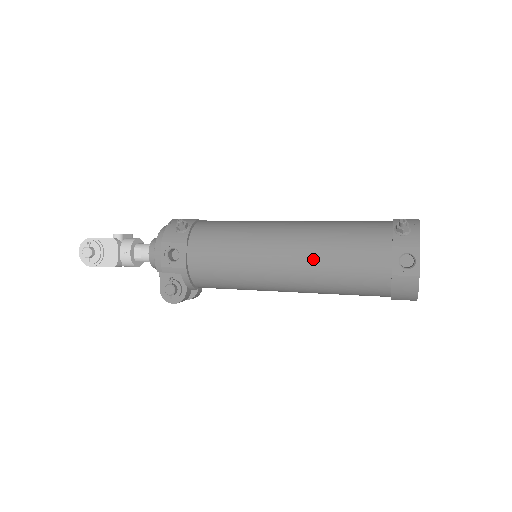
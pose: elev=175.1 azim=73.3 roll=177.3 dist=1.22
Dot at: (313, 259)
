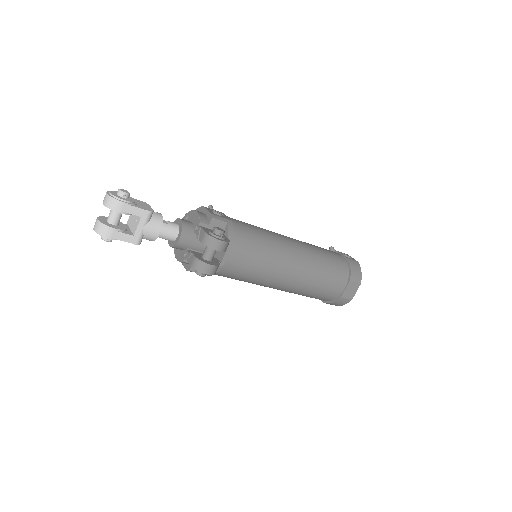
Dot at: (306, 243)
